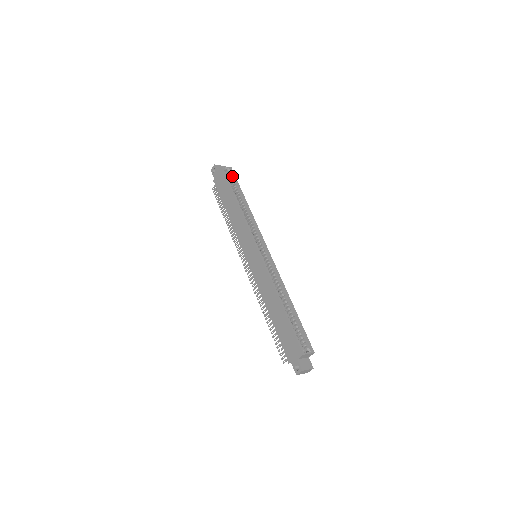
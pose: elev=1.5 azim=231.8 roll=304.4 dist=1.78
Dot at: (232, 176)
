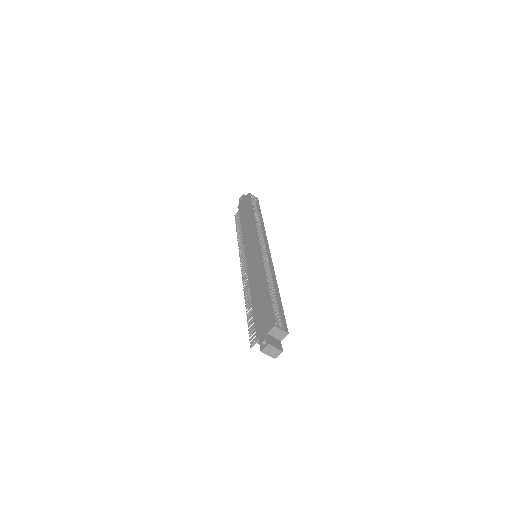
Dot at: (256, 203)
